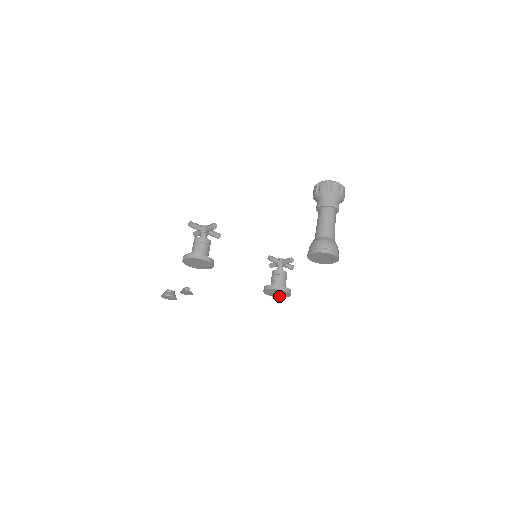
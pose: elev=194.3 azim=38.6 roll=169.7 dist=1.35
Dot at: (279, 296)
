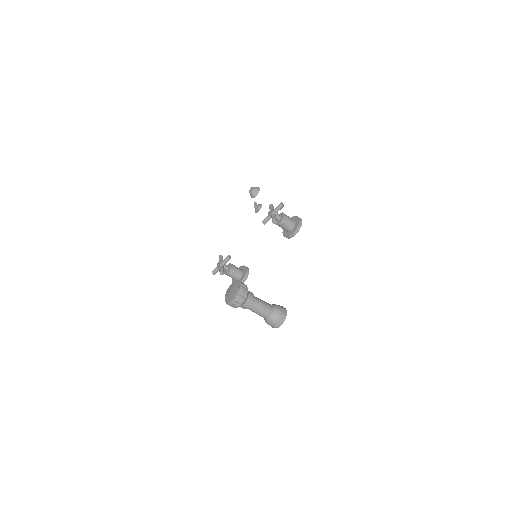
Dot at: occluded
